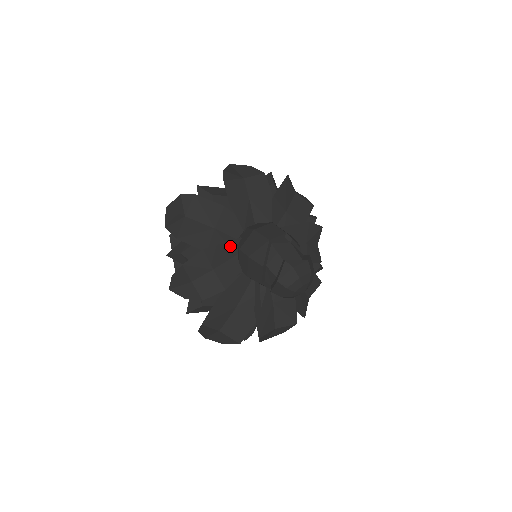
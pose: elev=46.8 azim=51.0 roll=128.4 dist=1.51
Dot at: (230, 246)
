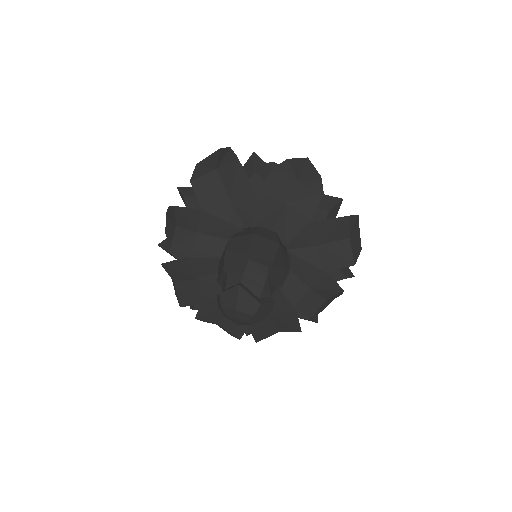
Dot at: (228, 228)
